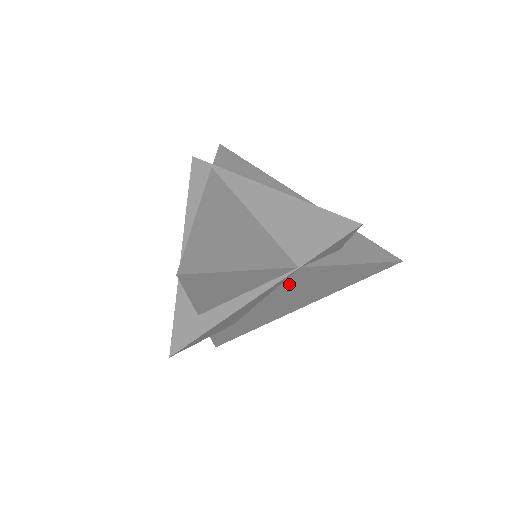
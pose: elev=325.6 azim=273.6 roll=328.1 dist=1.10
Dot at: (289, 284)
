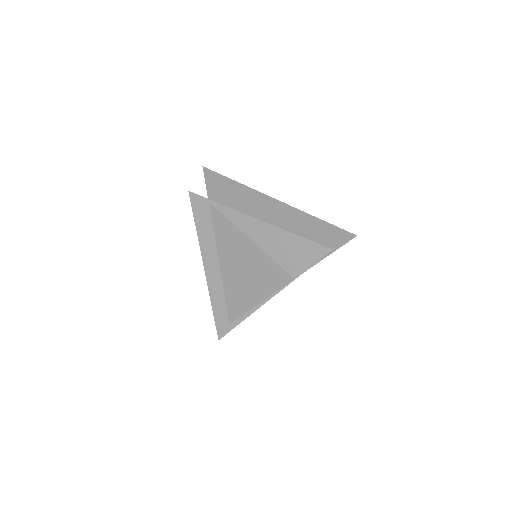
Dot at: occluded
